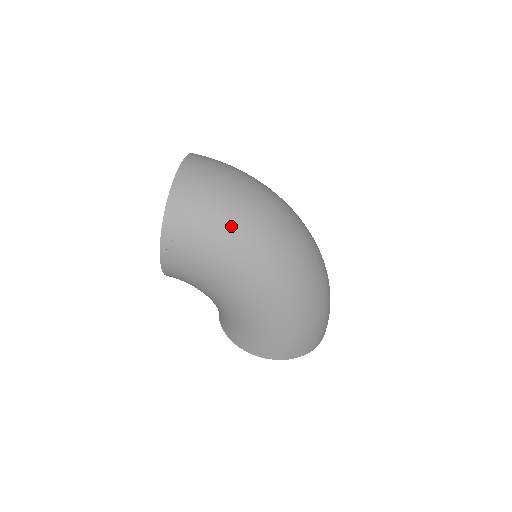
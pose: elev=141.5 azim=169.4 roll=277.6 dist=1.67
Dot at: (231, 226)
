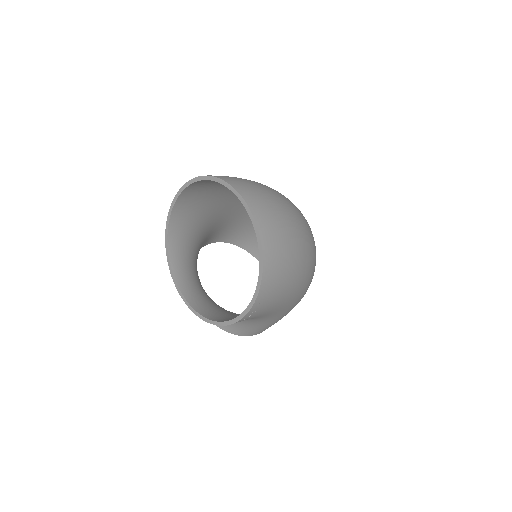
Dot at: (302, 269)
